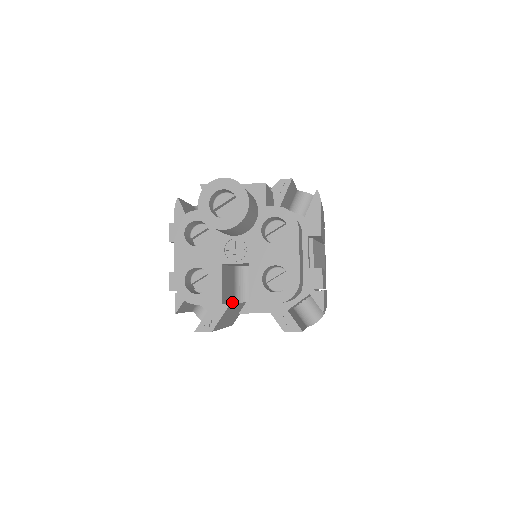
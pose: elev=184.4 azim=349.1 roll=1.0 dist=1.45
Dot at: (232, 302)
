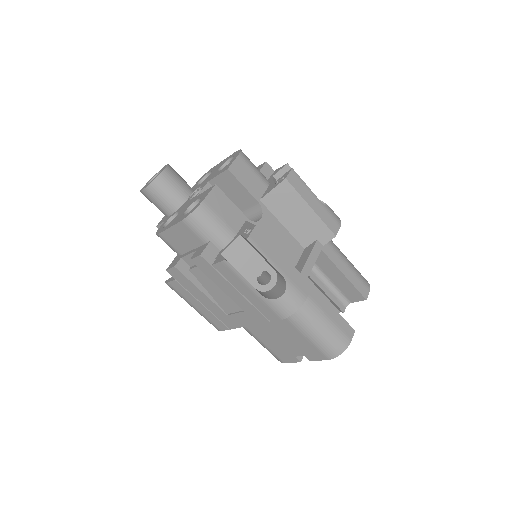
Dot at: (241, 213)
